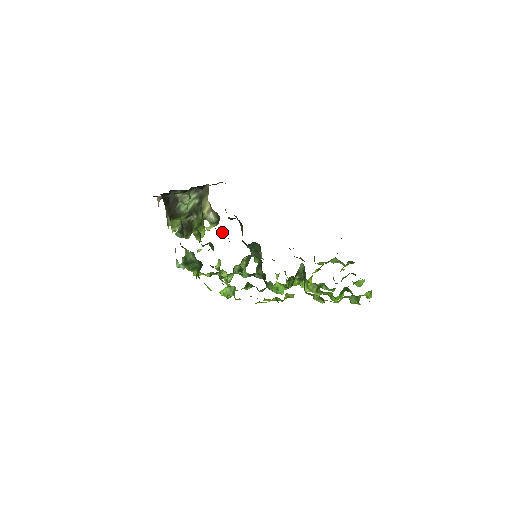
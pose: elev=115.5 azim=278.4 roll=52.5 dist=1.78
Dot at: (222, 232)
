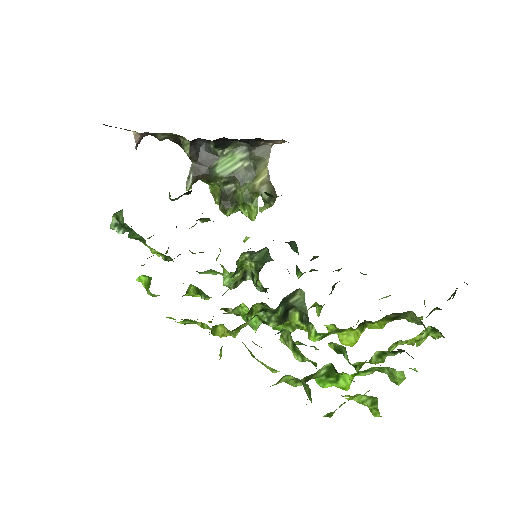
Dot at: occluded
